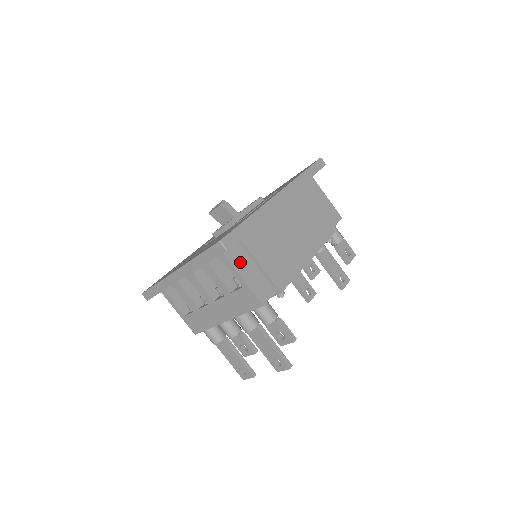
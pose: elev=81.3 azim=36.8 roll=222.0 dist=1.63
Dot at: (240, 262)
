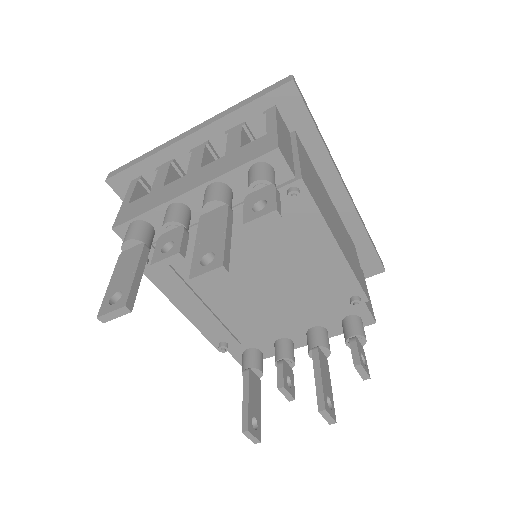
Dot at: (283, 128)
